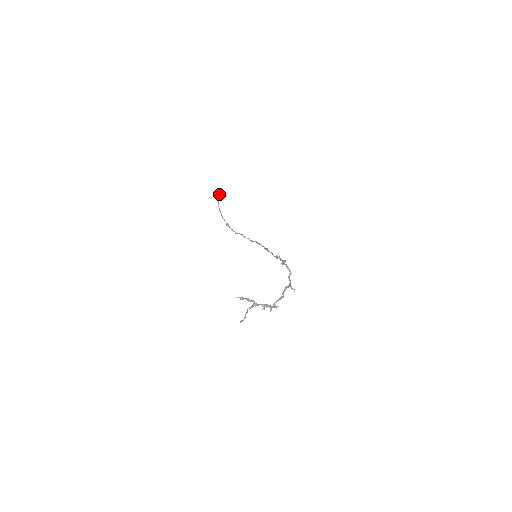
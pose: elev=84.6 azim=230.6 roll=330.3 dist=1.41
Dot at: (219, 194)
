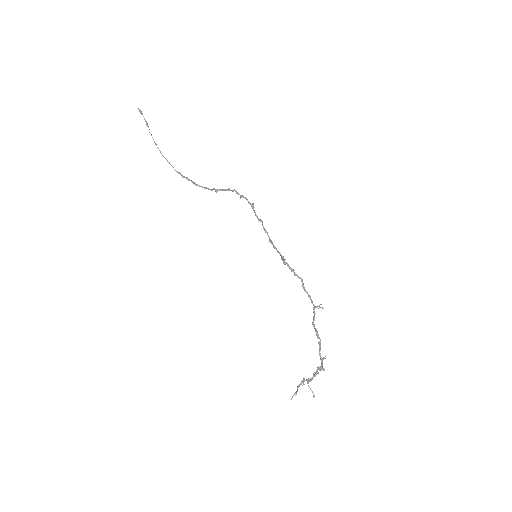
Dot at: occluded
